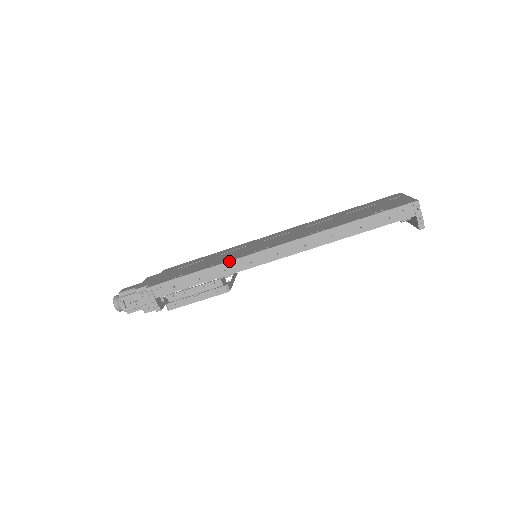
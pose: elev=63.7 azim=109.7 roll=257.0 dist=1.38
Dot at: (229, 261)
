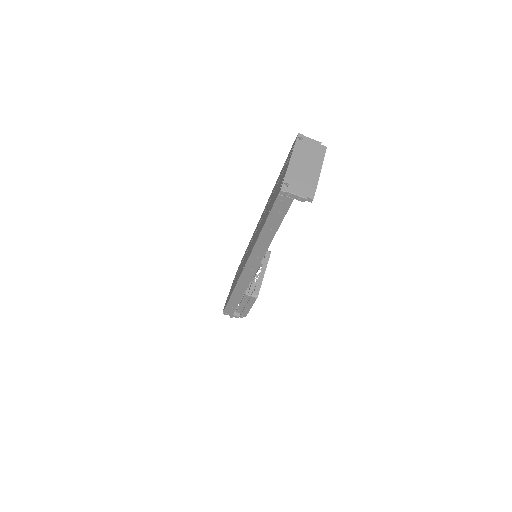
Dot at: (235, 286)
